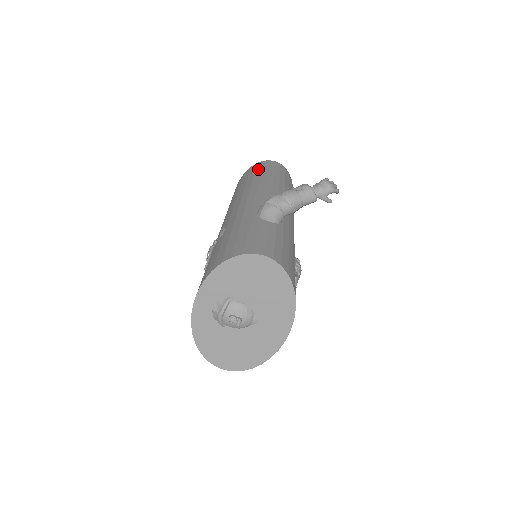
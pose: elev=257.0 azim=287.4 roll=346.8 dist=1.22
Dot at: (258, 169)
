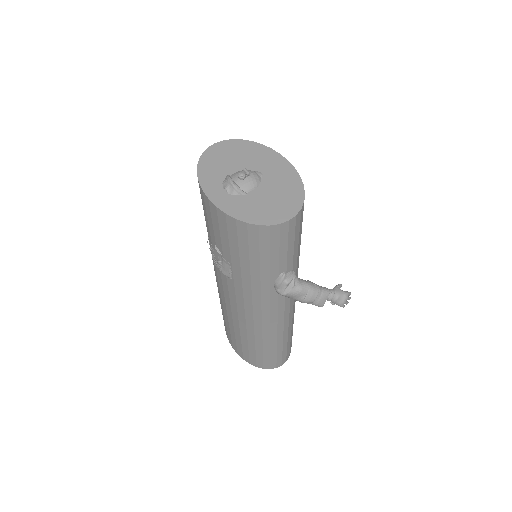
Dot at: occluded
